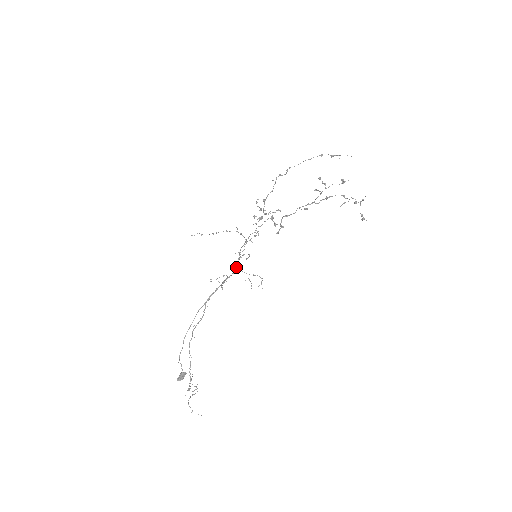
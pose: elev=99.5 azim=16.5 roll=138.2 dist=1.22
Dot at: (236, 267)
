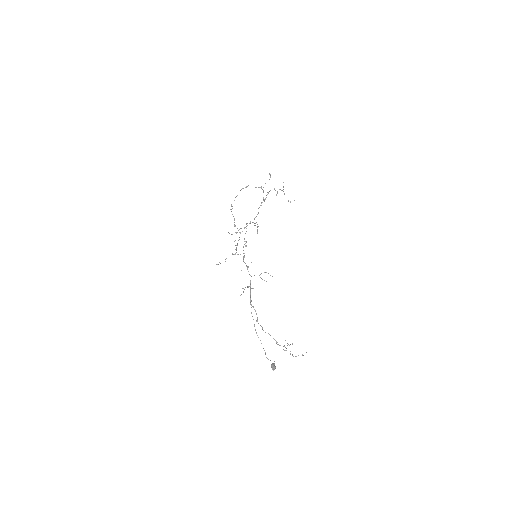
Dot at: (249, 274)
